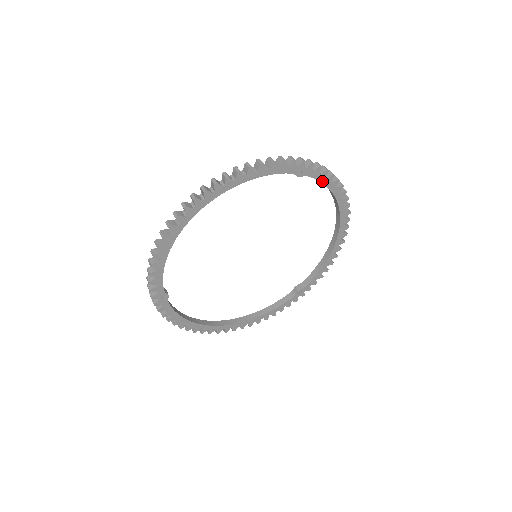
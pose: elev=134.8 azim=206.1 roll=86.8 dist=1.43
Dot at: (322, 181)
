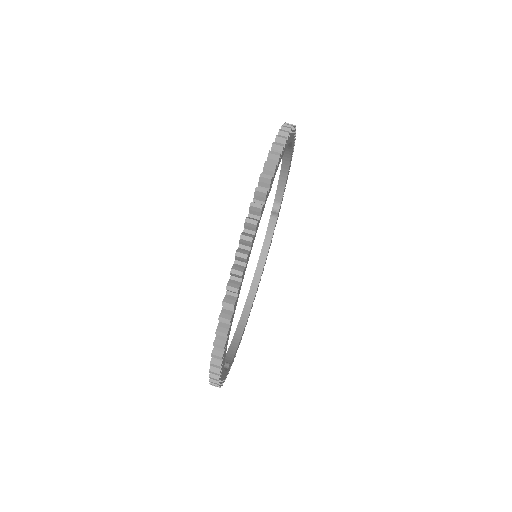
Dot at: (281, 157)
